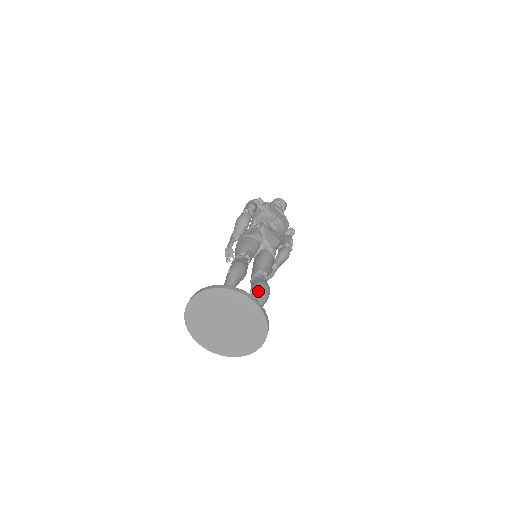
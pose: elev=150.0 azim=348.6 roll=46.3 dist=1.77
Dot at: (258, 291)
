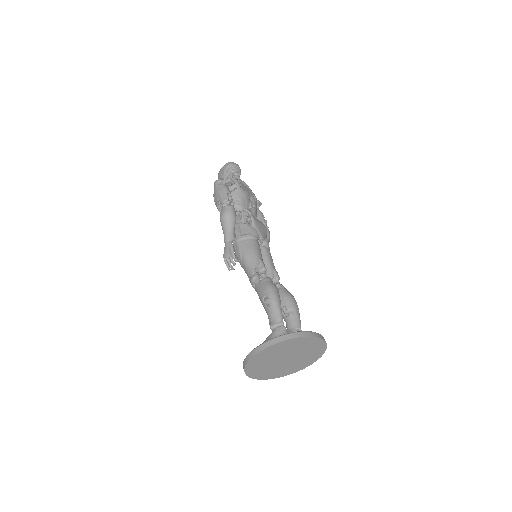
Dot at: (291, 308)
